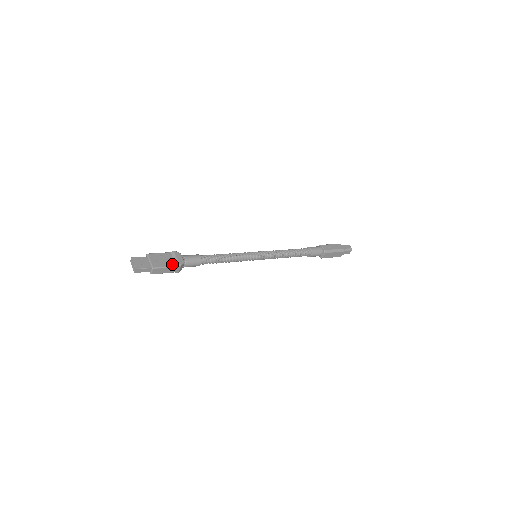
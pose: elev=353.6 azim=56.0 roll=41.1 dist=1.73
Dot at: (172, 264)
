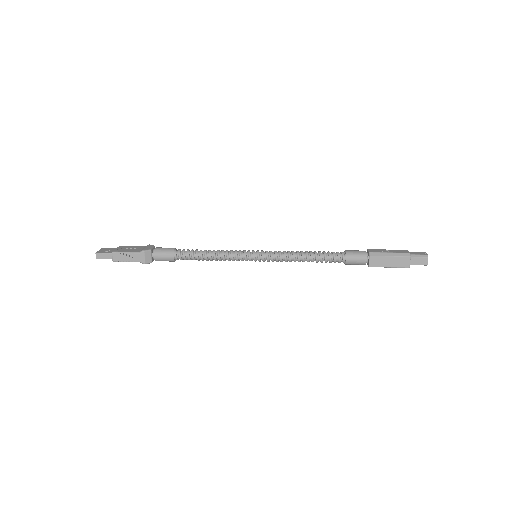
Dot at: (136, 251)
